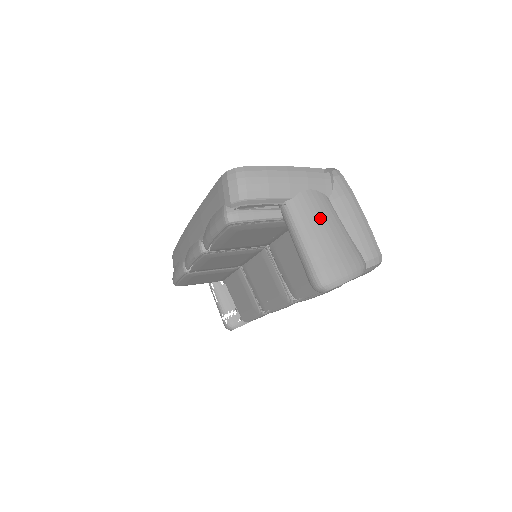
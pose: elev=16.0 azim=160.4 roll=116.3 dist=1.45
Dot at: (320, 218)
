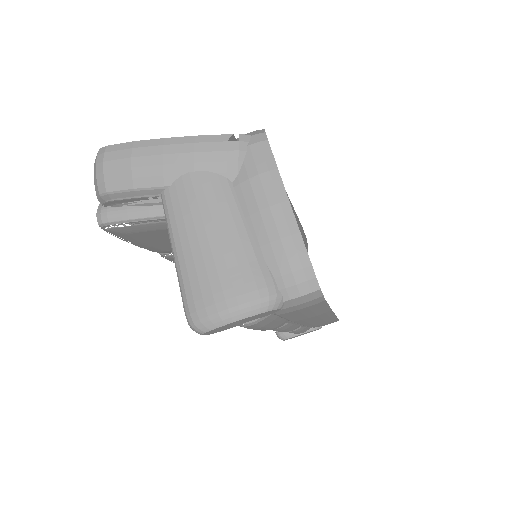
Dot at: (202, 217)
